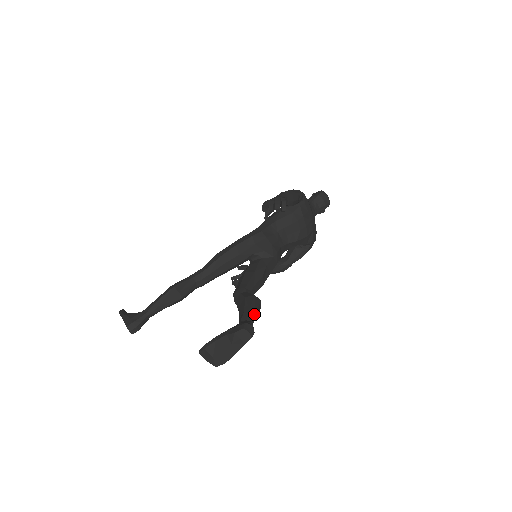
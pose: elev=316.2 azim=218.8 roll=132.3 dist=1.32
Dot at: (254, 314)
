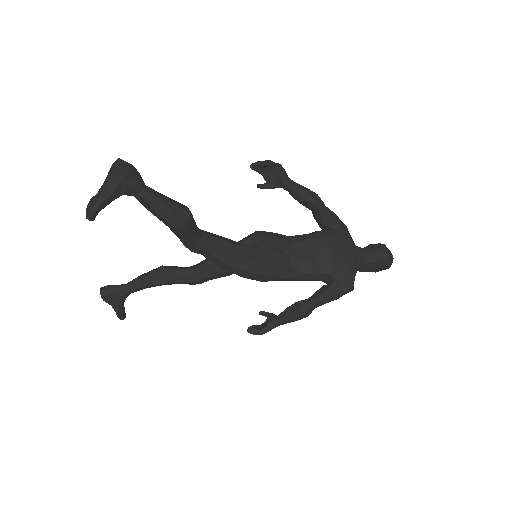
Dot at: (162, 196)
